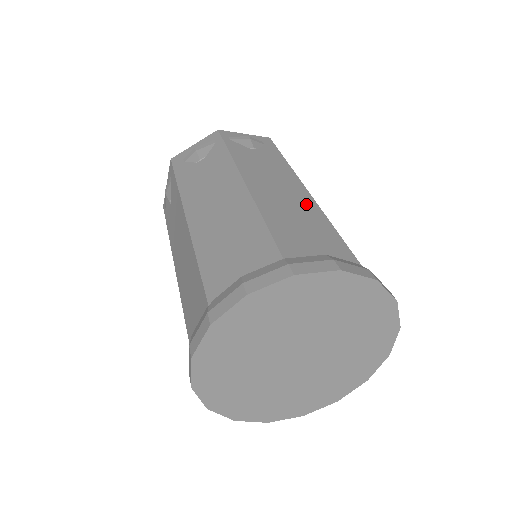
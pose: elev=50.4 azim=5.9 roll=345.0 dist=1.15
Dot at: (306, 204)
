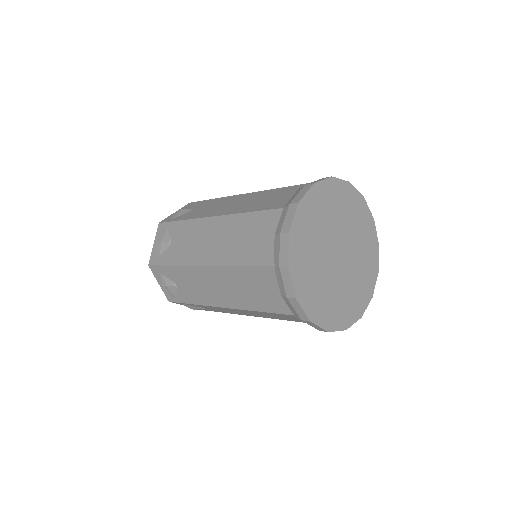
Dot at: (256, 195)
